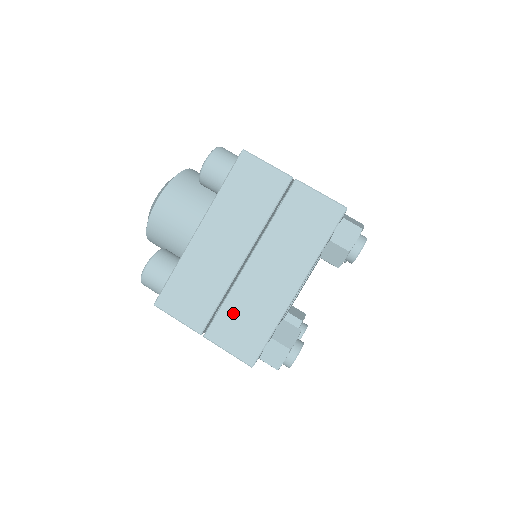
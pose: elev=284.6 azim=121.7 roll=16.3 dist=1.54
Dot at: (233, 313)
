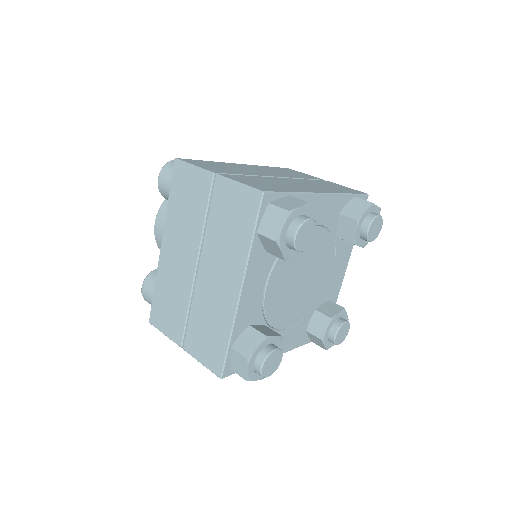
Dot at: (197, 324)
